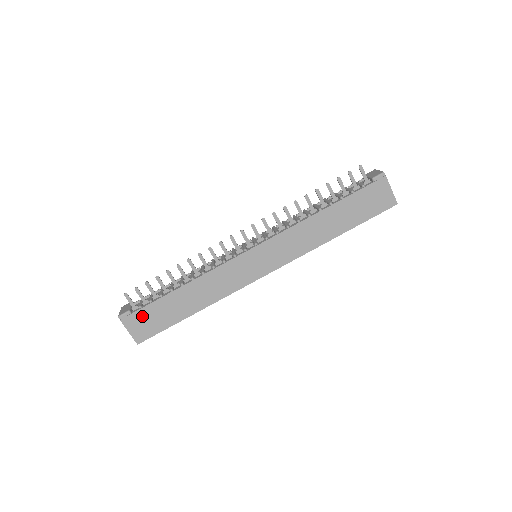
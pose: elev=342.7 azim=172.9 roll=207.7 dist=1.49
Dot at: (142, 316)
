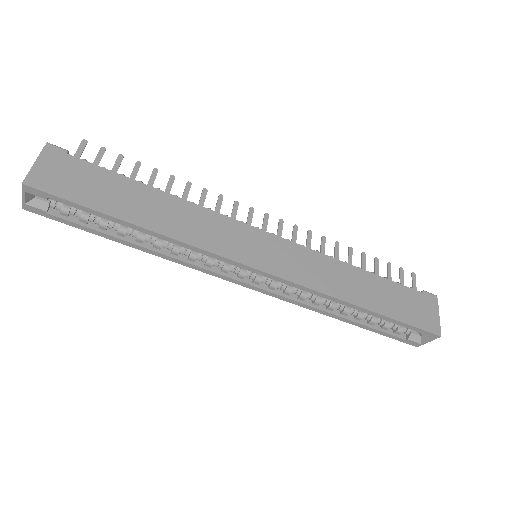
Dot at: (75, 167)
